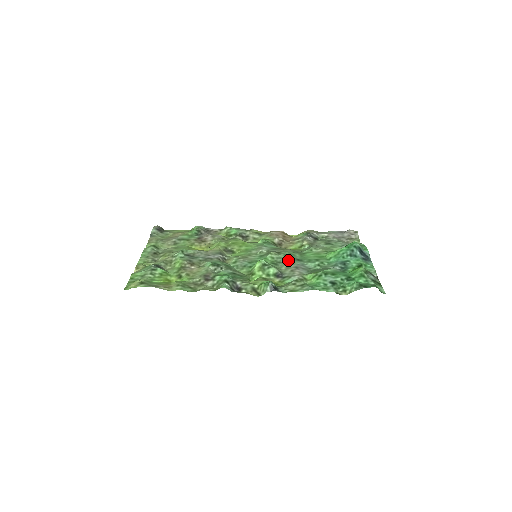
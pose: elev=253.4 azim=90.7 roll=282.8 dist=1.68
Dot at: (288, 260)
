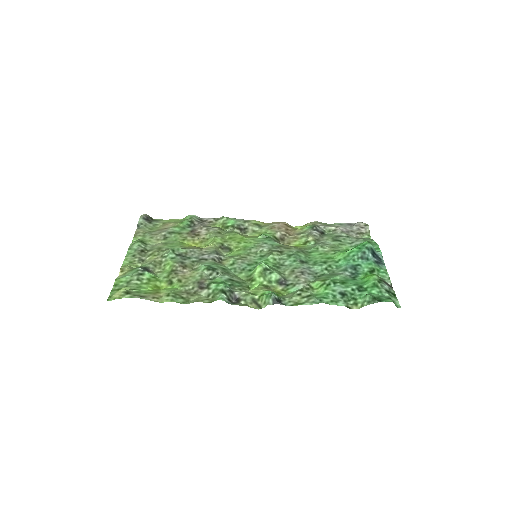
Dot at: (292, 262)
